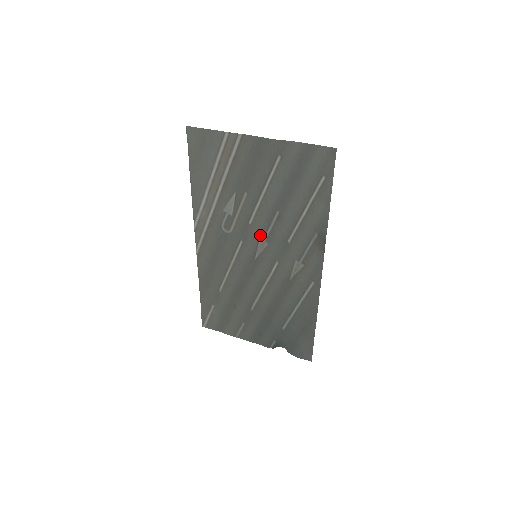
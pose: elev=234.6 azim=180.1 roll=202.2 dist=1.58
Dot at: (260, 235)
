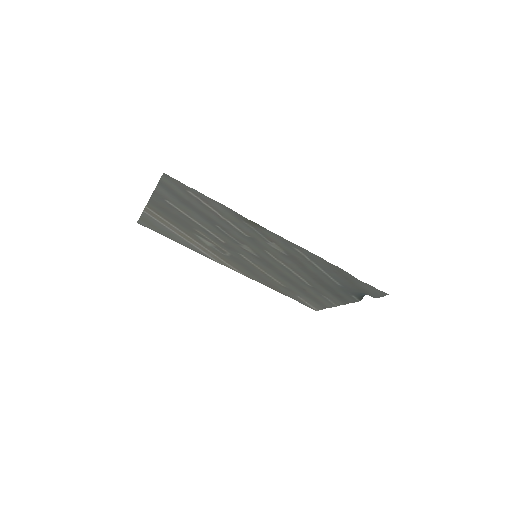
Dot at: (237, 244)
